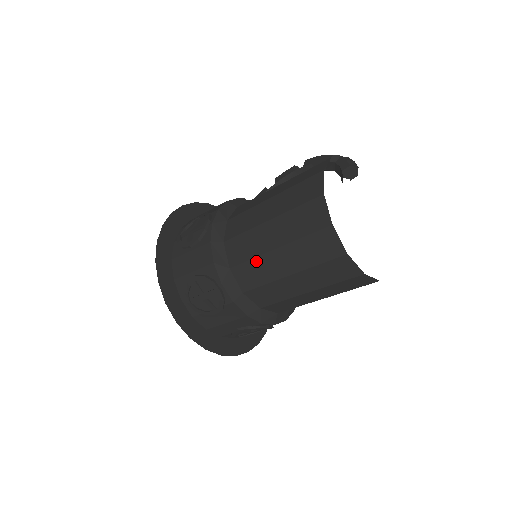
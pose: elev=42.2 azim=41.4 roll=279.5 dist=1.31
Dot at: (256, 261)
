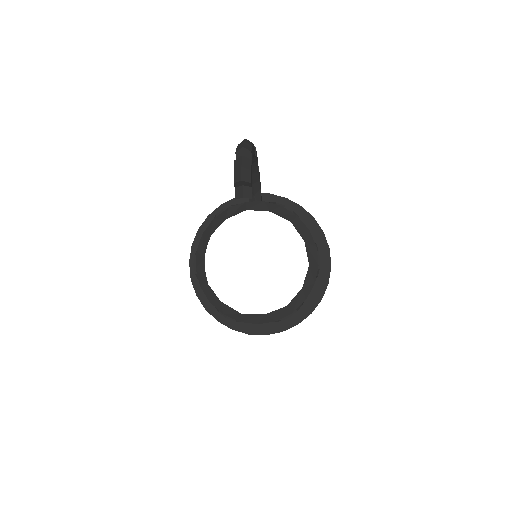
Dot at: occluded
